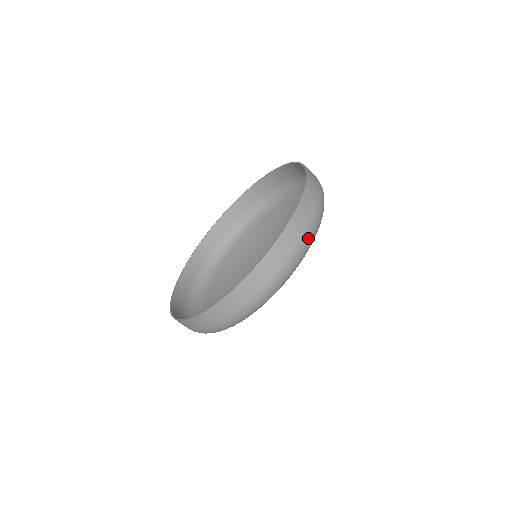
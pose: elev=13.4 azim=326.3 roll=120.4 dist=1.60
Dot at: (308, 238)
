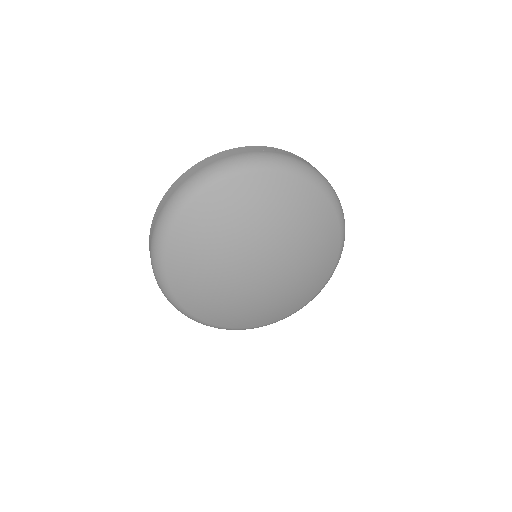
Dot at: (278, 157)
